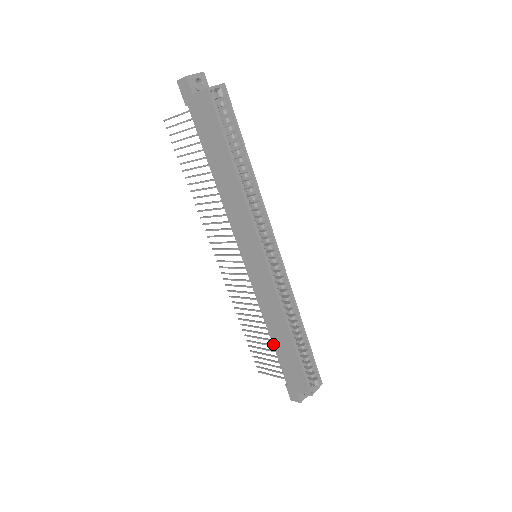
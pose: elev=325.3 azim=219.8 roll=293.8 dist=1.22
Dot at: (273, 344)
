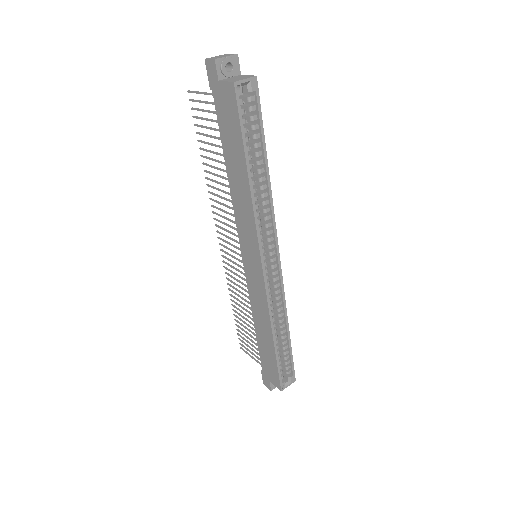
Dot at: (256, 336)
